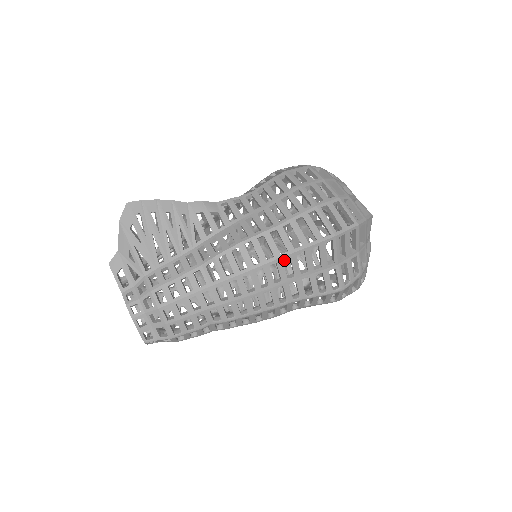
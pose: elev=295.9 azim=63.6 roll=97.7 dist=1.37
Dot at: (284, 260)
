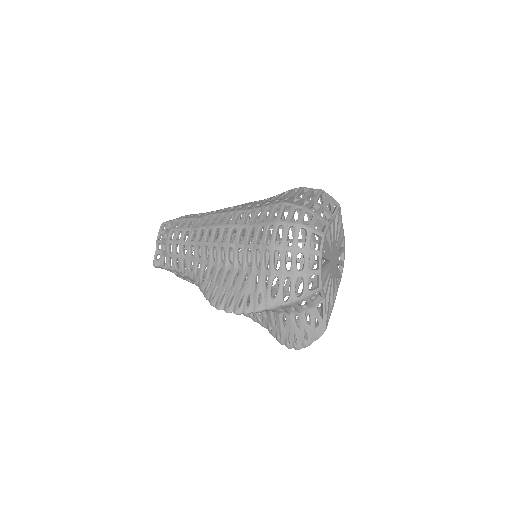
Dot at: occluded
